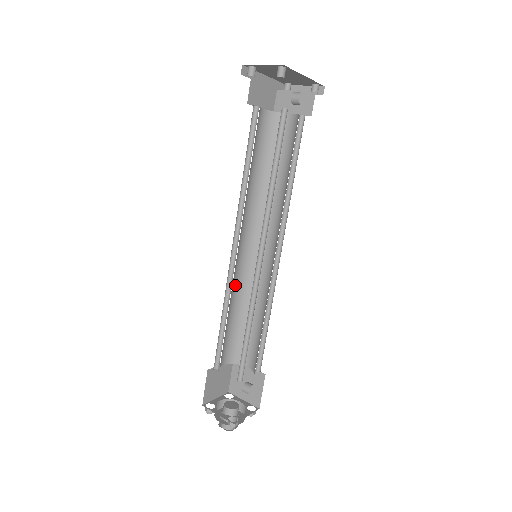
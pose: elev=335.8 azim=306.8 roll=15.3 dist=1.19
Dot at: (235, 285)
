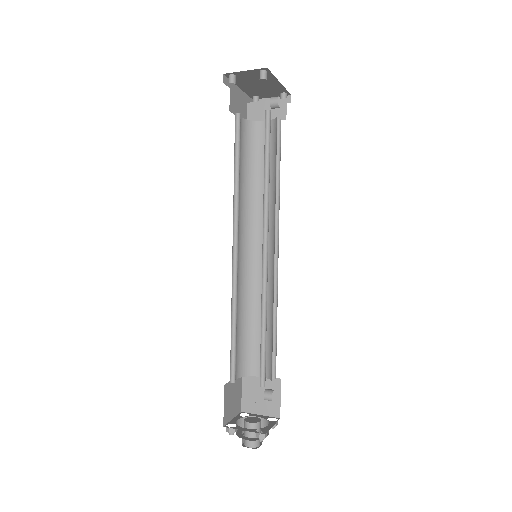
Dot at: (237, 291)
